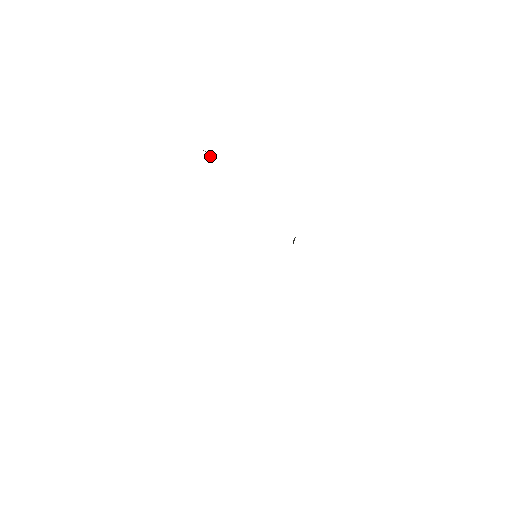
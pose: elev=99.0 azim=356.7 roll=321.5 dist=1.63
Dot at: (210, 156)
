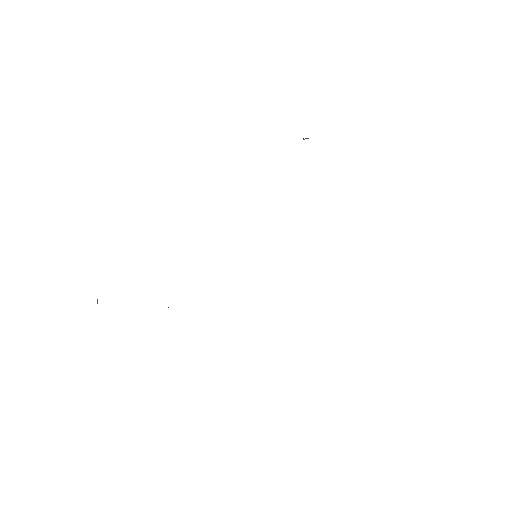
Dot at: occluded
